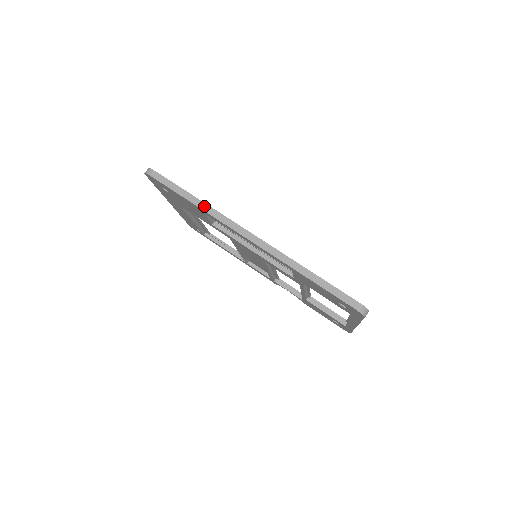
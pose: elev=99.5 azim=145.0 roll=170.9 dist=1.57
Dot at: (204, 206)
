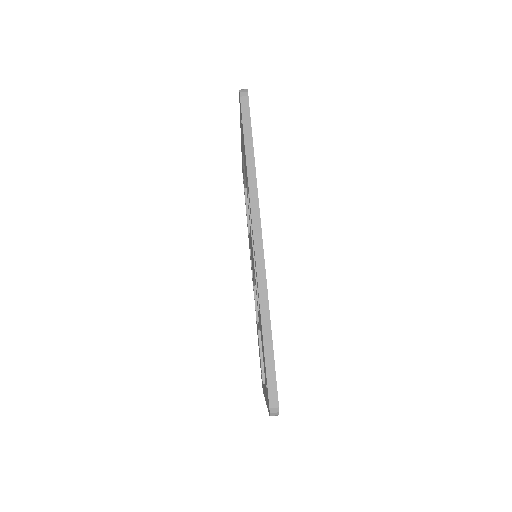
Dot at: (252, 174)
